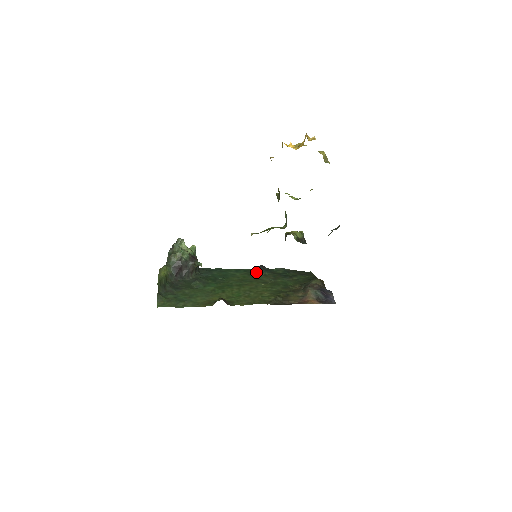
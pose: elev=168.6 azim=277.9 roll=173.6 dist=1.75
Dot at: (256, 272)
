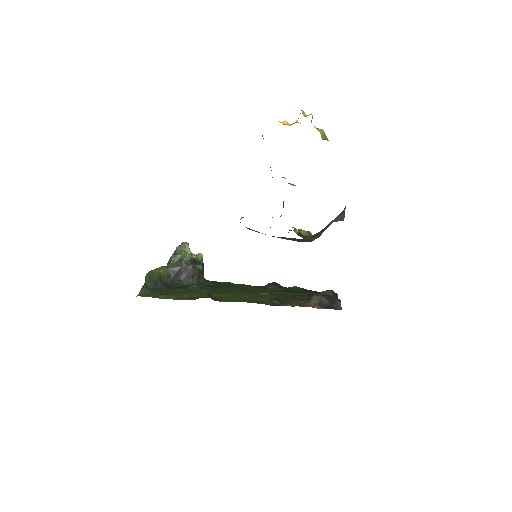
Dot at: (267, 287)
